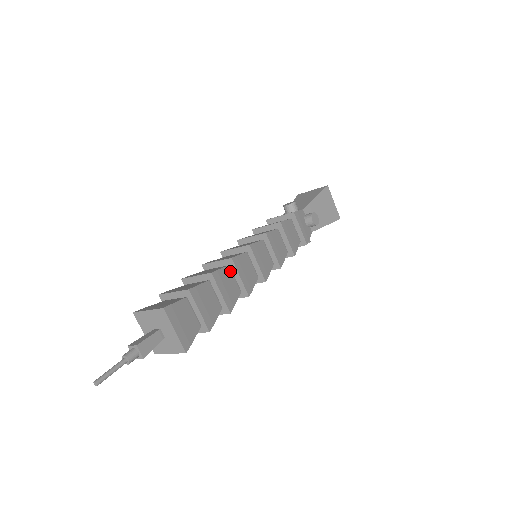
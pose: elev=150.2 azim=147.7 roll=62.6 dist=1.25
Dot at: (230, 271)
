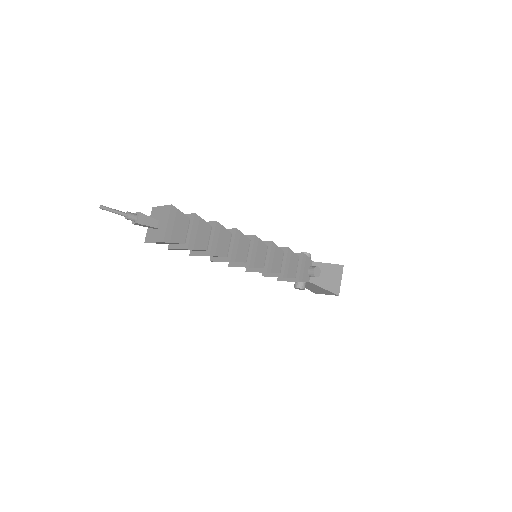
Dot at: (230, 237)
